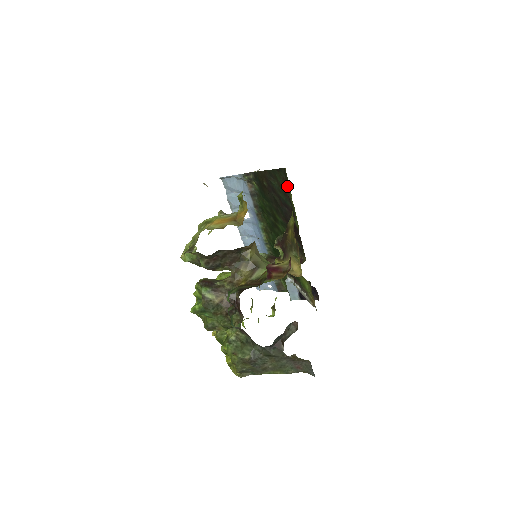
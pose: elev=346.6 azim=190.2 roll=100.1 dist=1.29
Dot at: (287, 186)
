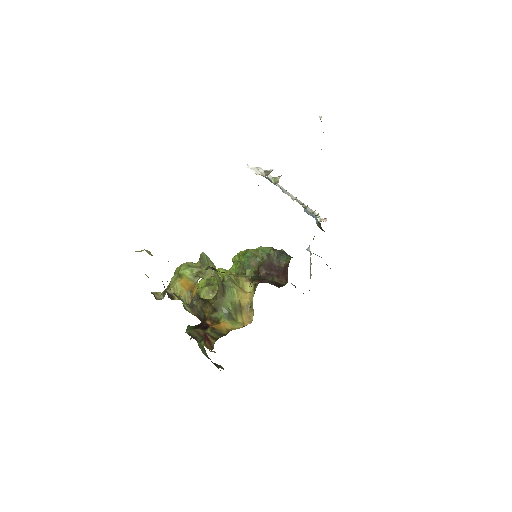
Dot at: occluded
